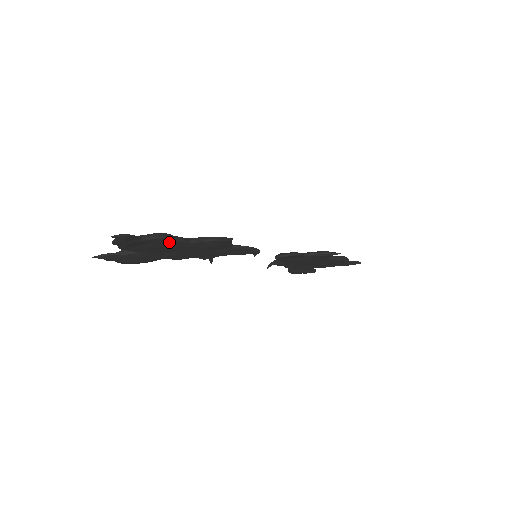
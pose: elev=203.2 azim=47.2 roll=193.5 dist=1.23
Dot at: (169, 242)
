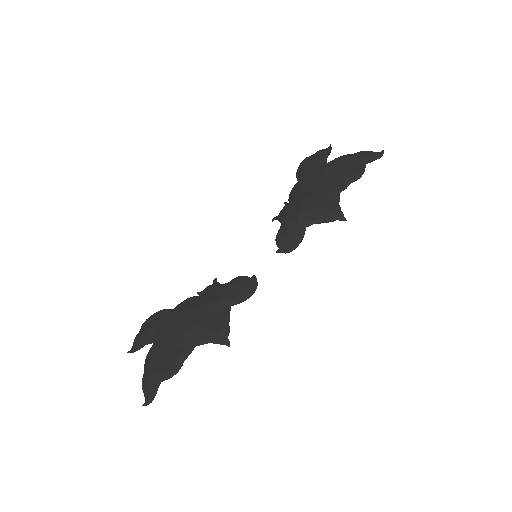
Dot at: (180, 361)
